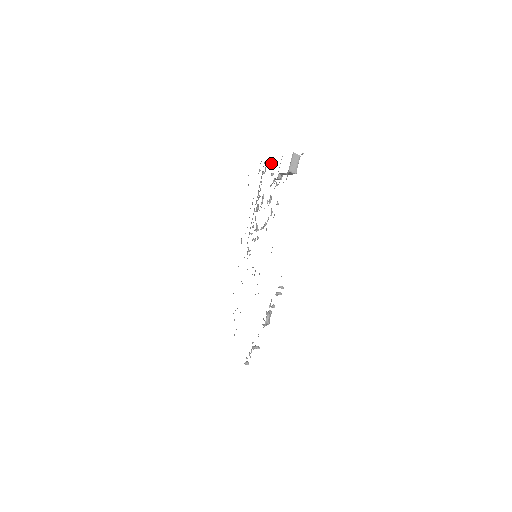
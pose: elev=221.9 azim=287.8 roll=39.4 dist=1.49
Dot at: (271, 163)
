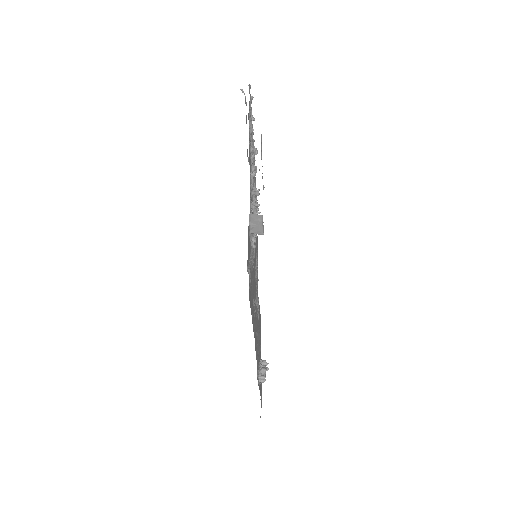
Dot at: (250, 135)
